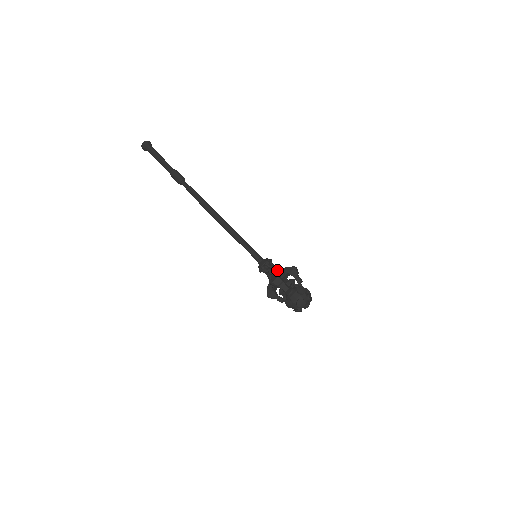
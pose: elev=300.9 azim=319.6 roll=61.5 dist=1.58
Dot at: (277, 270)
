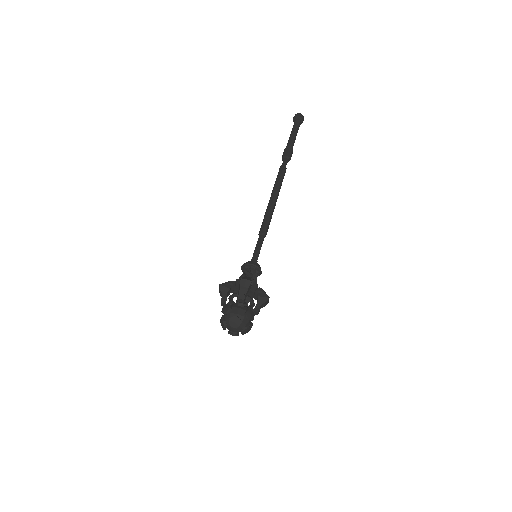
Dot at: (240, 278)
